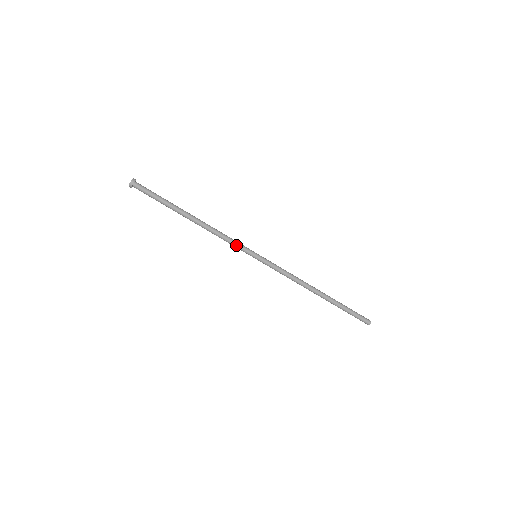
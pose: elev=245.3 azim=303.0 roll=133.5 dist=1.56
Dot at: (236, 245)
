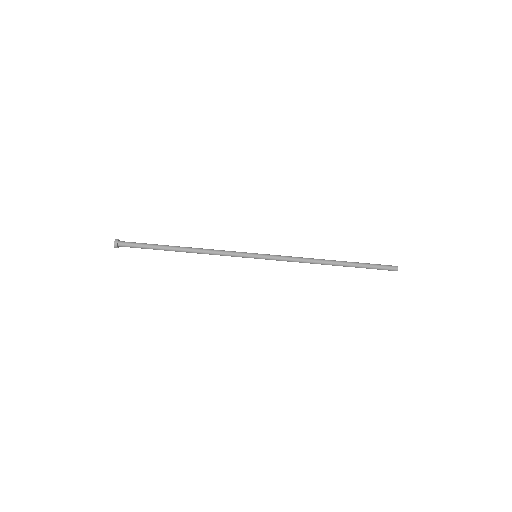
Dot at: (232, 256)
